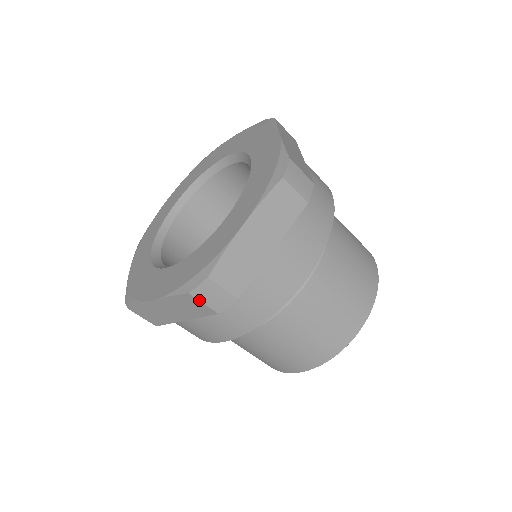
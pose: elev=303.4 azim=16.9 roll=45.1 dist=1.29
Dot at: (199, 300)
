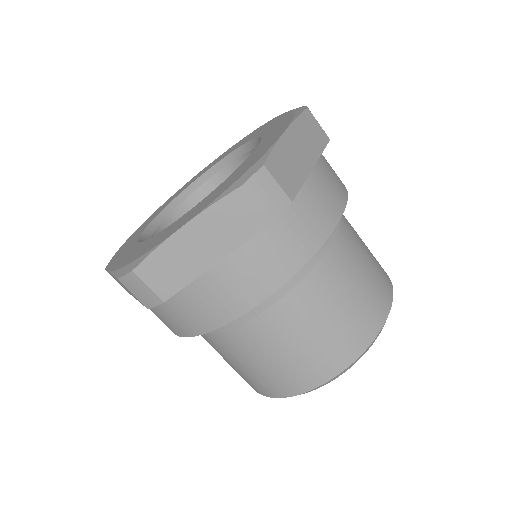
Dot at: (128, 289)
